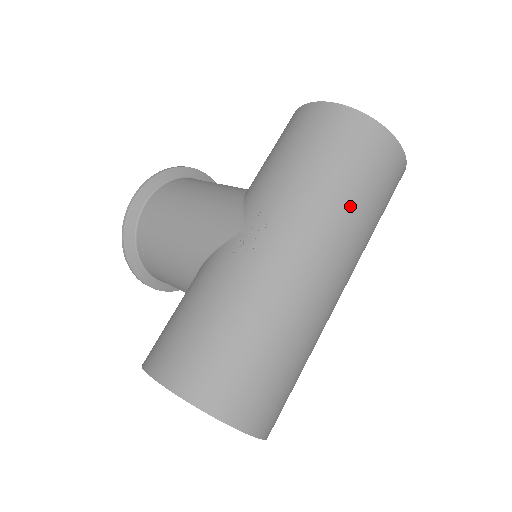
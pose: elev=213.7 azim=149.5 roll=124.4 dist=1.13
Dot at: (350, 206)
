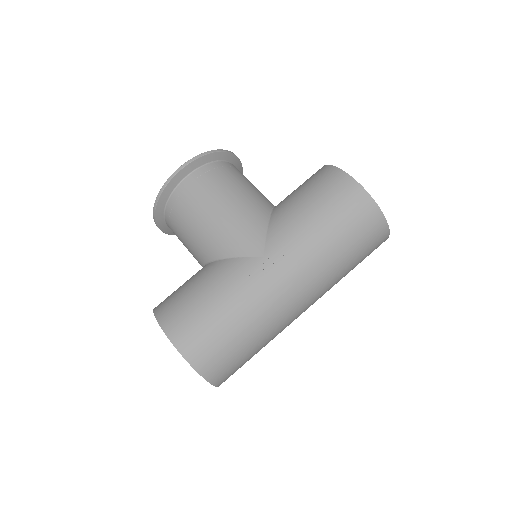
Dot at: (338, 267)
